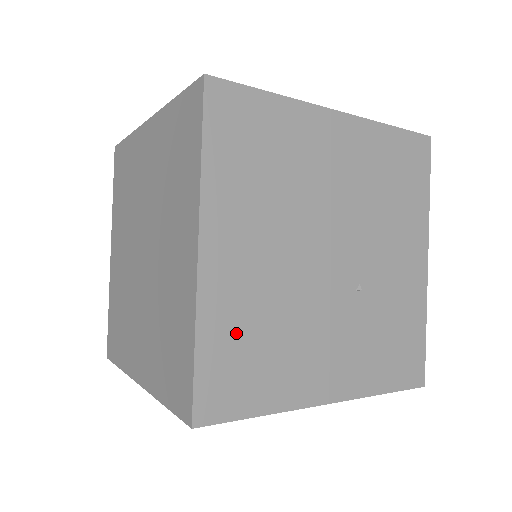
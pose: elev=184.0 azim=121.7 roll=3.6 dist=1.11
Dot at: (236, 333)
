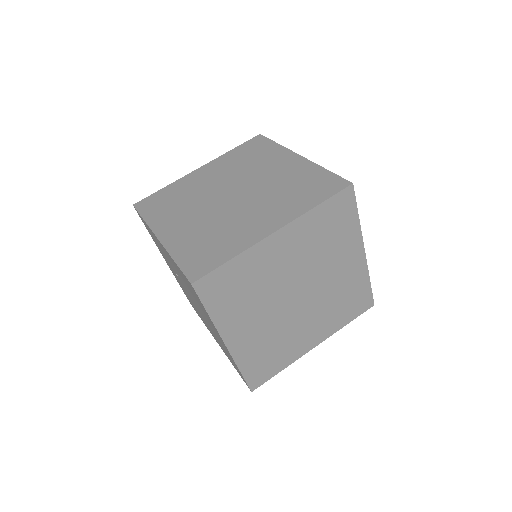
Dot at: occluded
